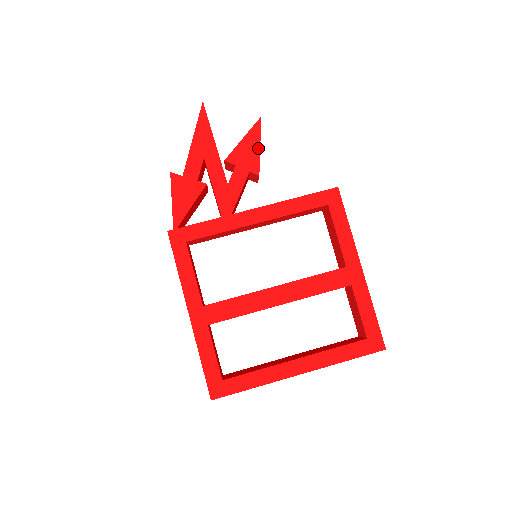
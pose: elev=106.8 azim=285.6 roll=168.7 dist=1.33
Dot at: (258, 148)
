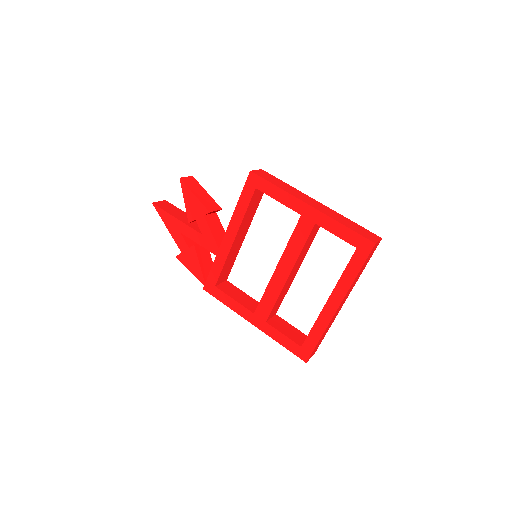
Dot at: (195, 197)
